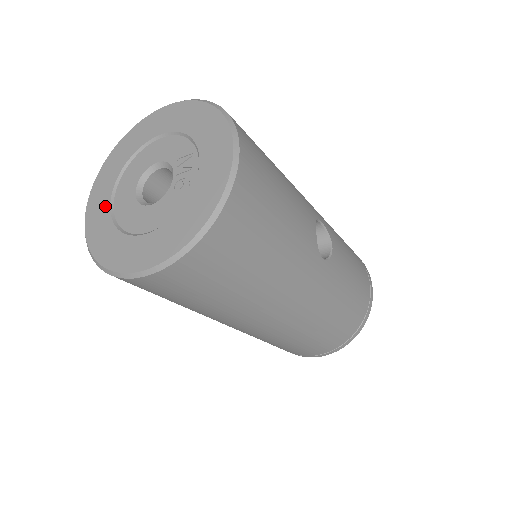
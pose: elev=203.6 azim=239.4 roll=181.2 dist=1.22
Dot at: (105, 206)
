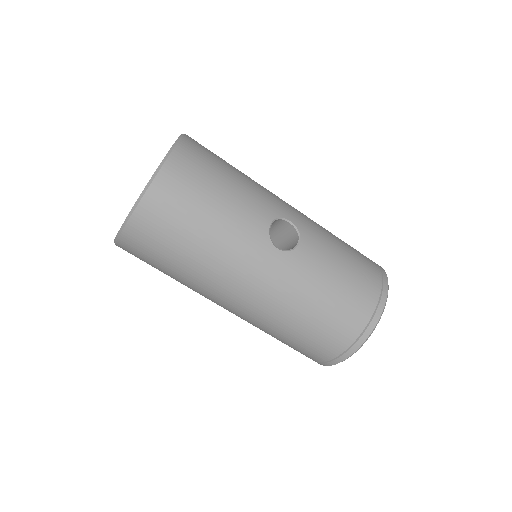
Dot at: occluded
